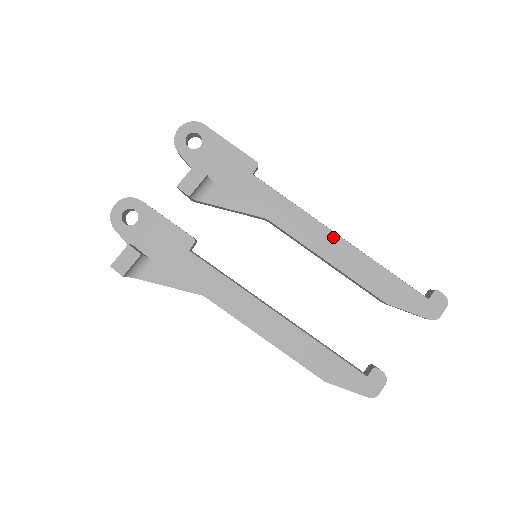
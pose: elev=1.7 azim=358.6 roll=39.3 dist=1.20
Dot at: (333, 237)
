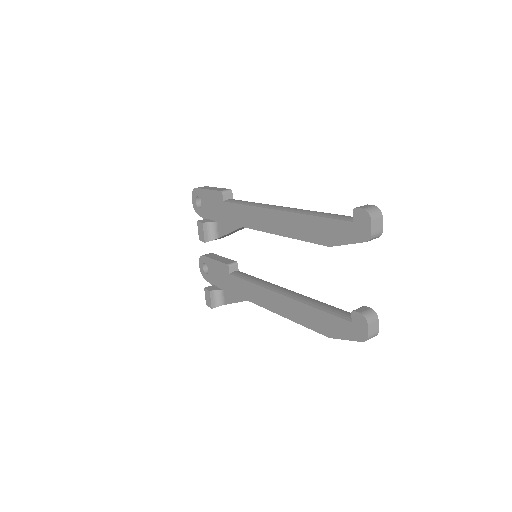
Dot at: (273, 213)
